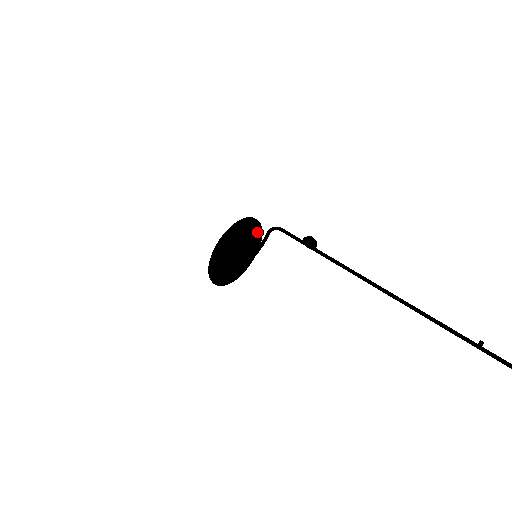
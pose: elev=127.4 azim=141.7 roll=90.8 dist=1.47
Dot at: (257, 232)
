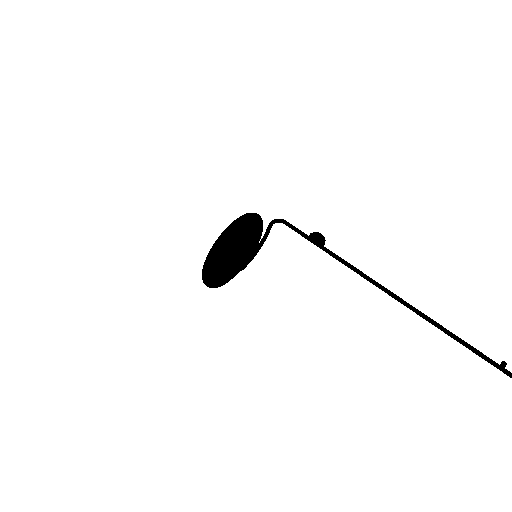
Dot at: (257, 229)
